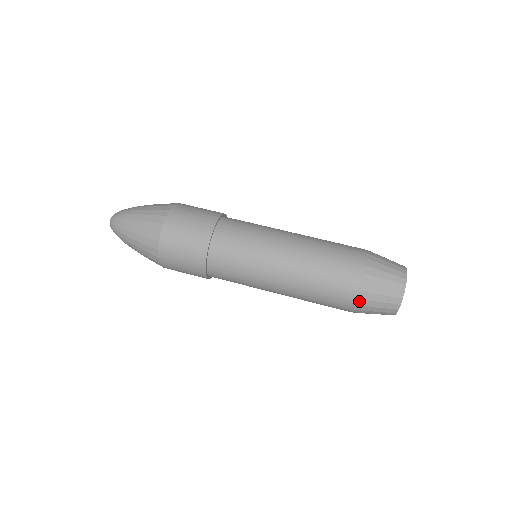
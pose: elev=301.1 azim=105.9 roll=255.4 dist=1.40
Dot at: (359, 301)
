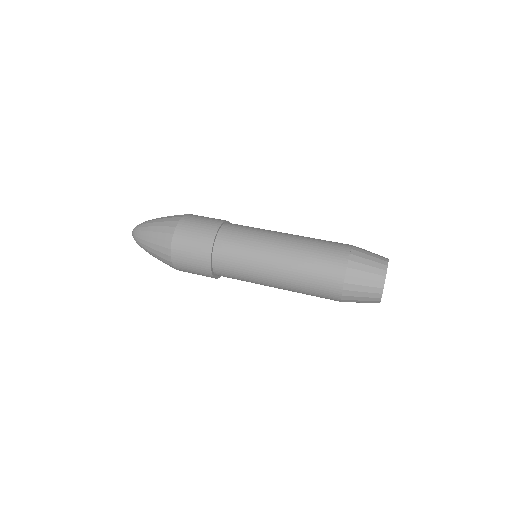
Dot at: (350, 263)
